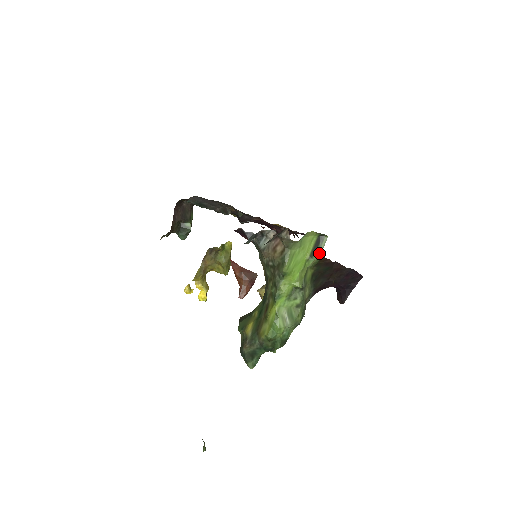
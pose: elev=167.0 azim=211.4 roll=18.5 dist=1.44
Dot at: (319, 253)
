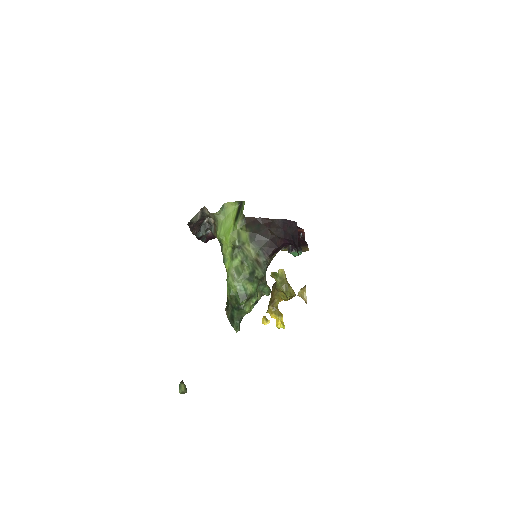
Dot at: (241, 216)
